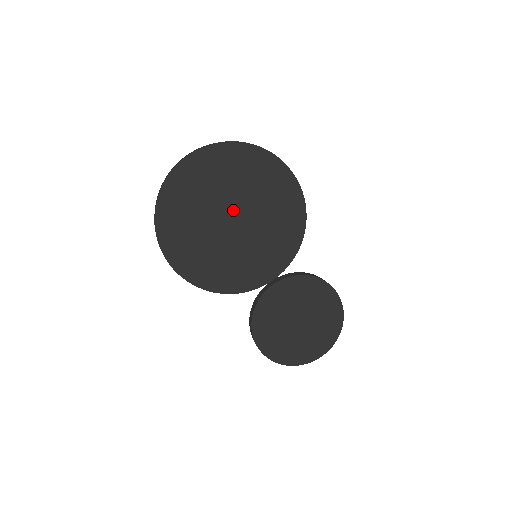
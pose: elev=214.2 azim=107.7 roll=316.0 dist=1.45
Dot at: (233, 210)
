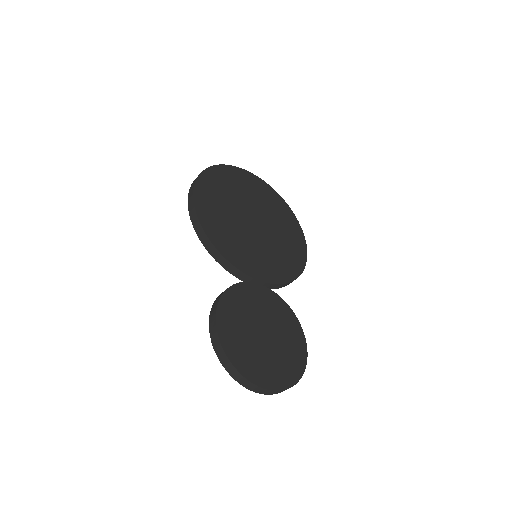
Dot at: (258, 217)
